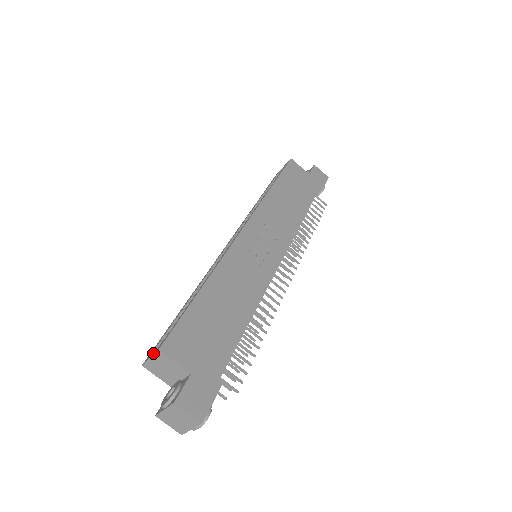
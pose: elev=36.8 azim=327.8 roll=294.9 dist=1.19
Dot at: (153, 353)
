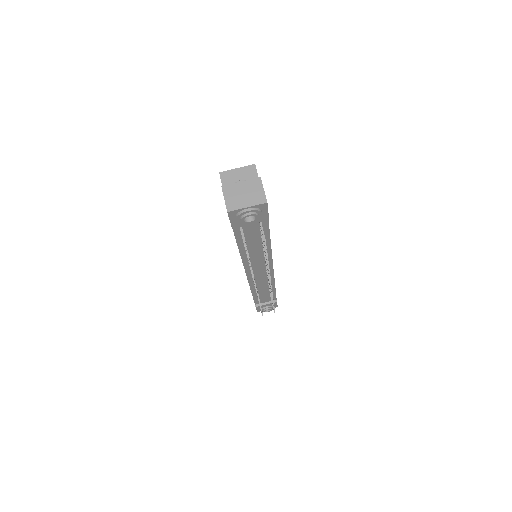
Dot at: (241, 168)
